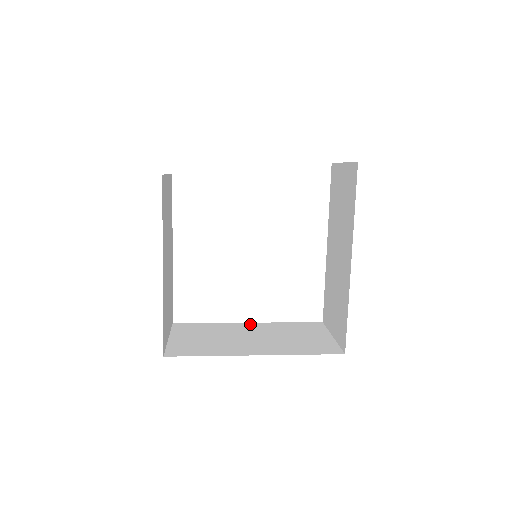
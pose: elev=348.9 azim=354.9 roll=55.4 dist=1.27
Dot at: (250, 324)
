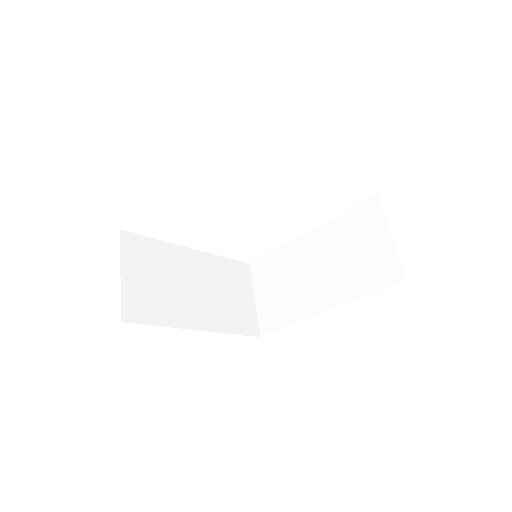
Dot at: (194, 254)
